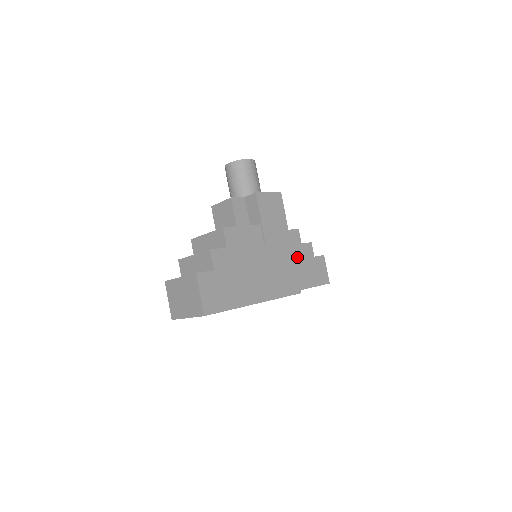
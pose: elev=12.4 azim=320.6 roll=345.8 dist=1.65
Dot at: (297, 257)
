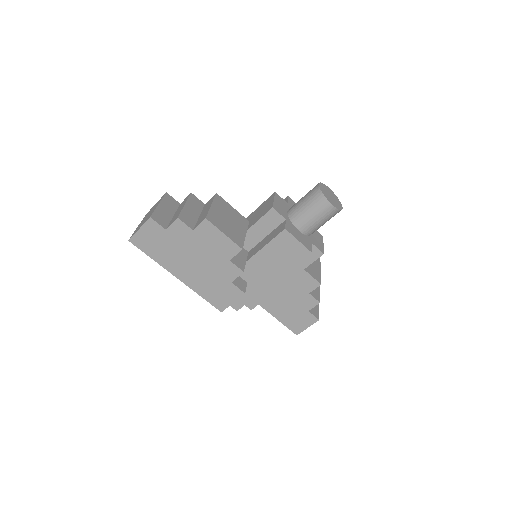
Dot at: (292, 294)
